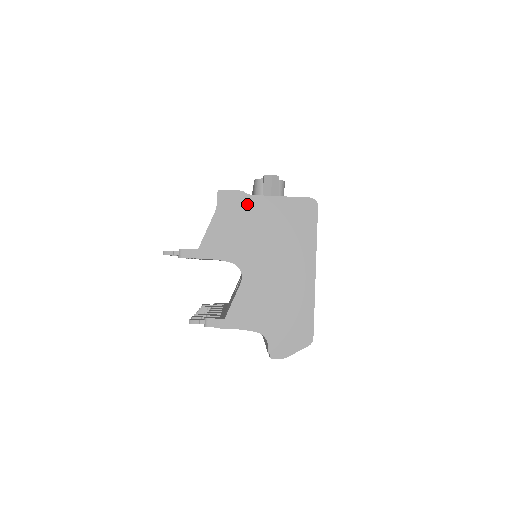
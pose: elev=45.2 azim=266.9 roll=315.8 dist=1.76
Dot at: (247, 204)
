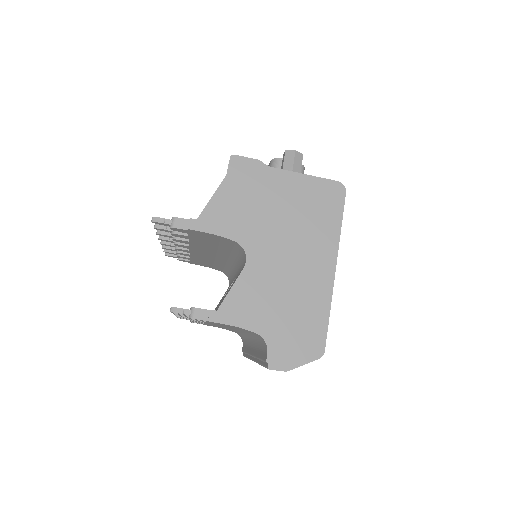
Dot at: (264, 176)
